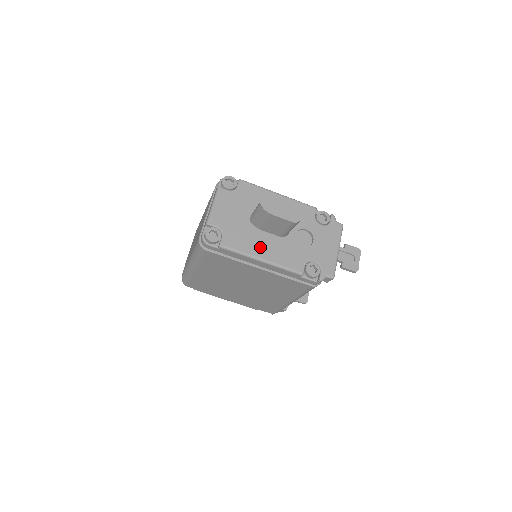
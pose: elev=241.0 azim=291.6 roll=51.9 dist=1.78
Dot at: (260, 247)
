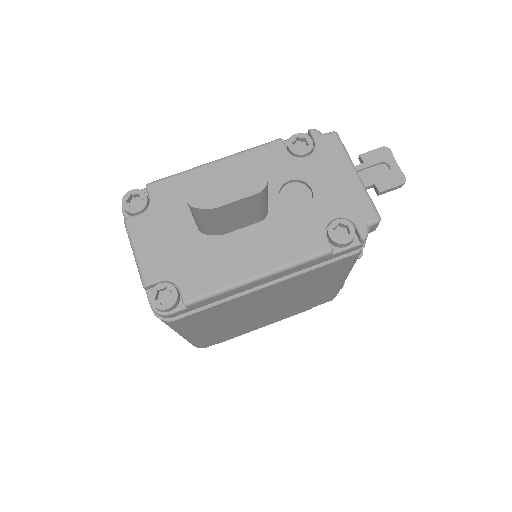
Dot at: (243, 260)
